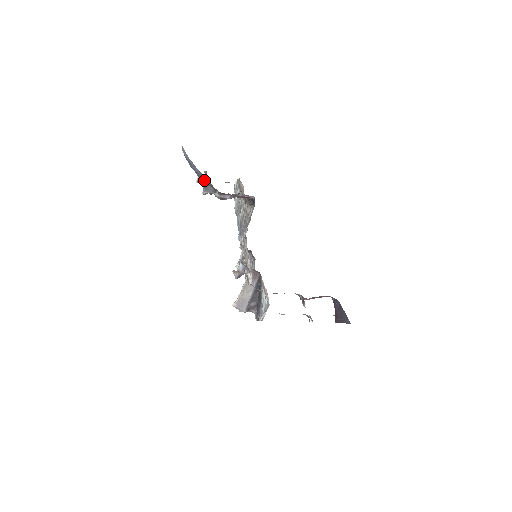
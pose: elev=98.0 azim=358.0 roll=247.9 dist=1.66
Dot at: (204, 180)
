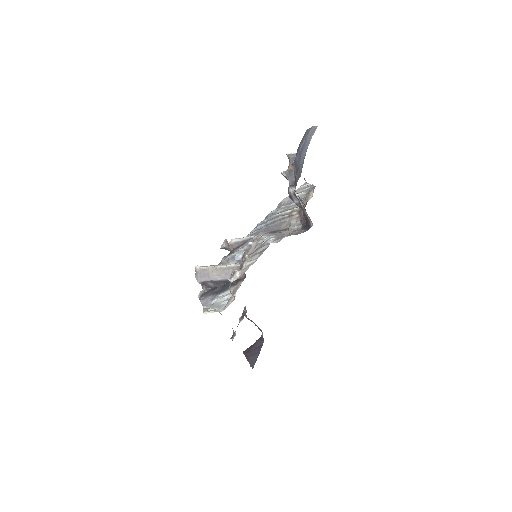
Dot at: (297, 167)
